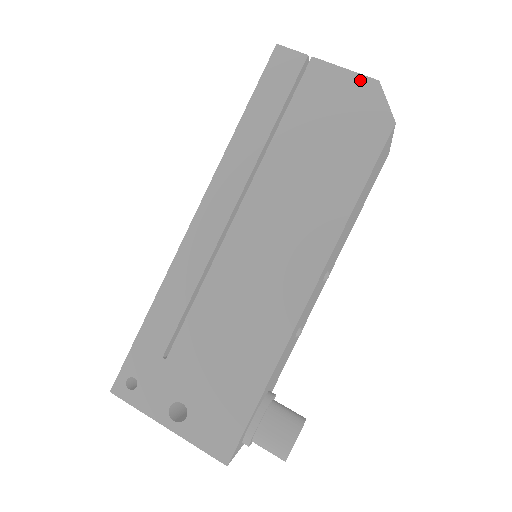
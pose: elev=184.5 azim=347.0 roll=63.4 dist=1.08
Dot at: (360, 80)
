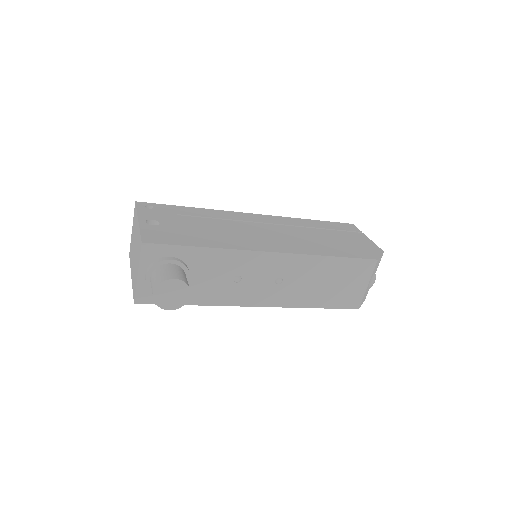
Dot at: (376, 247)
